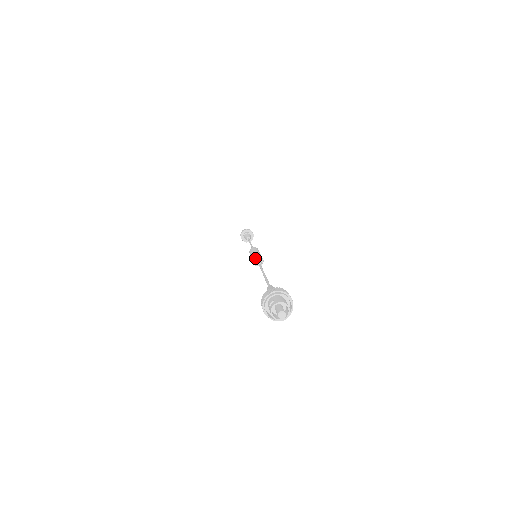
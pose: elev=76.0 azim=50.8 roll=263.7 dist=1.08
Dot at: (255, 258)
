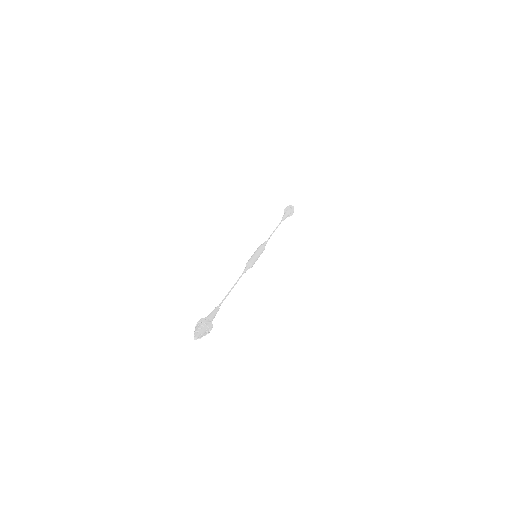
Dot at: (249, 263)
